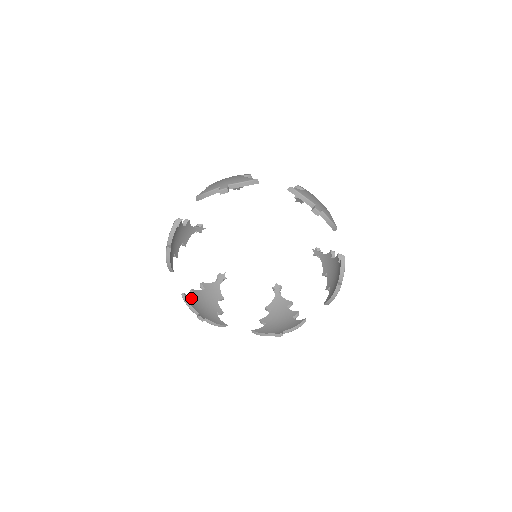
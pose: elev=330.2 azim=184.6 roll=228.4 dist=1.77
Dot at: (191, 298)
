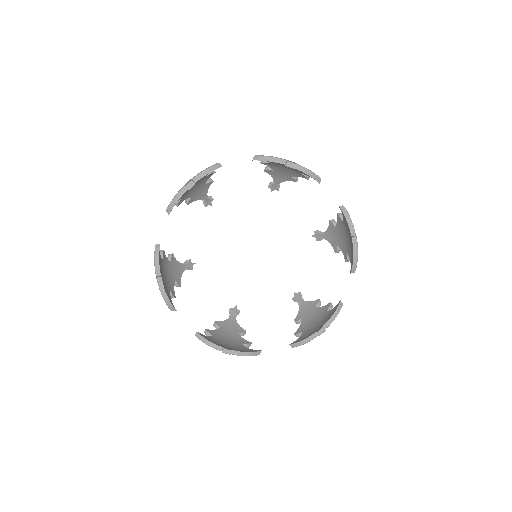
Dot at: (160, 256)
